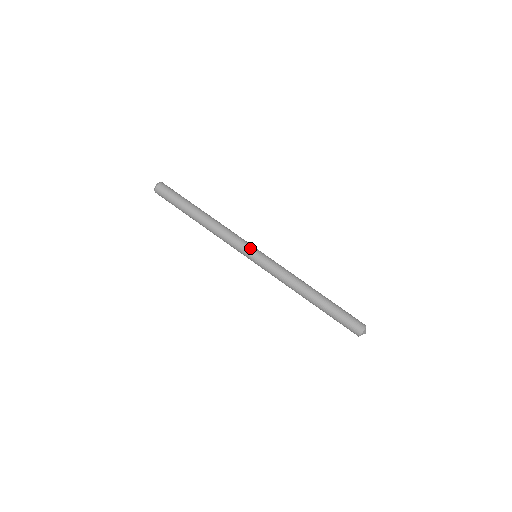
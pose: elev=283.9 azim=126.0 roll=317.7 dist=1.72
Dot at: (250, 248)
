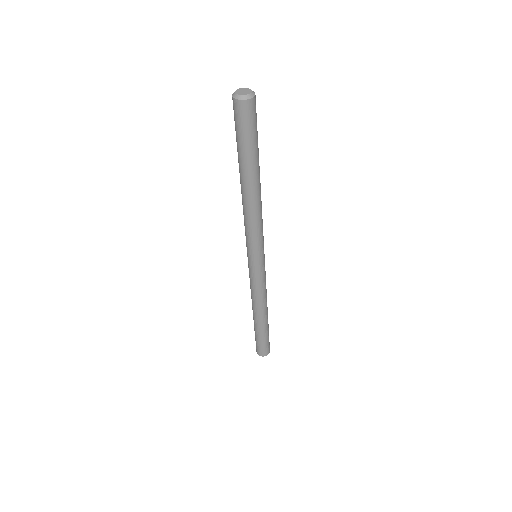
Dot at: (252, 253)
